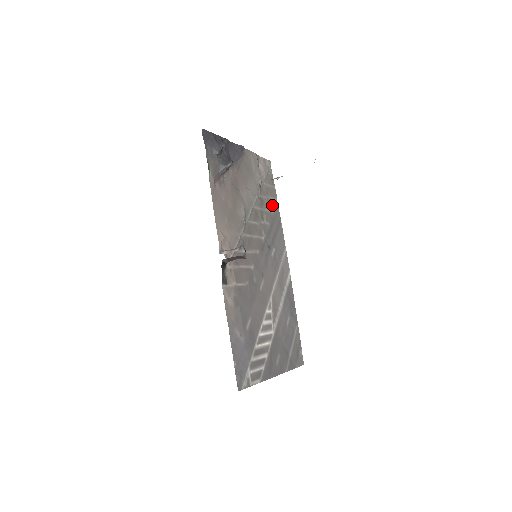
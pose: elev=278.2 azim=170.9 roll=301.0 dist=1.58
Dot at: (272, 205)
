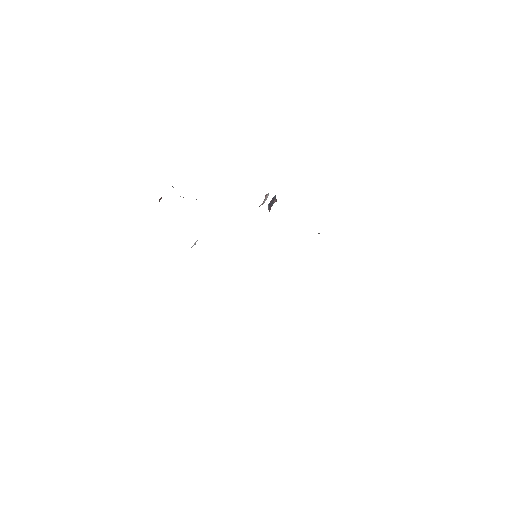
Dot at: occluded
